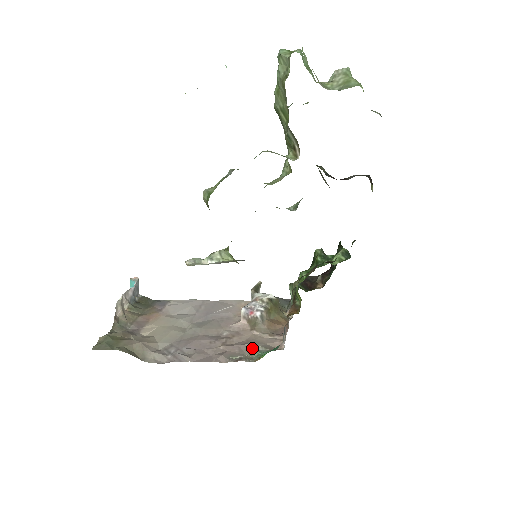
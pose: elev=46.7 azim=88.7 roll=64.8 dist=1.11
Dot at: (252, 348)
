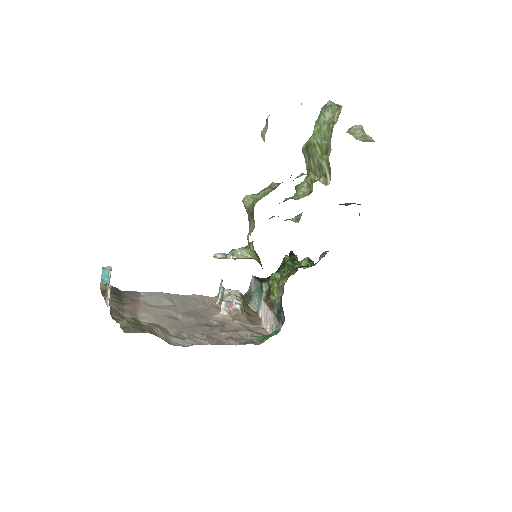
Dot at: (249, 334)
